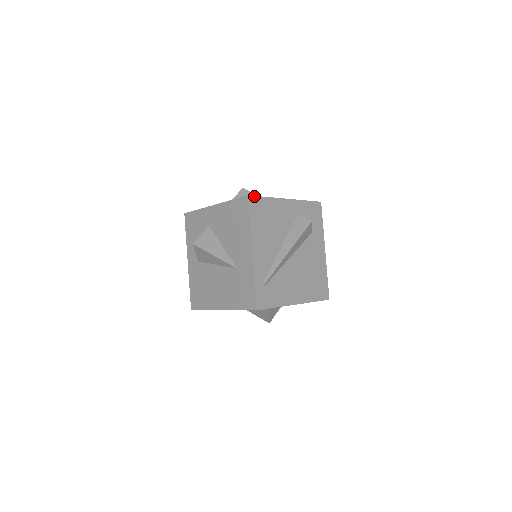
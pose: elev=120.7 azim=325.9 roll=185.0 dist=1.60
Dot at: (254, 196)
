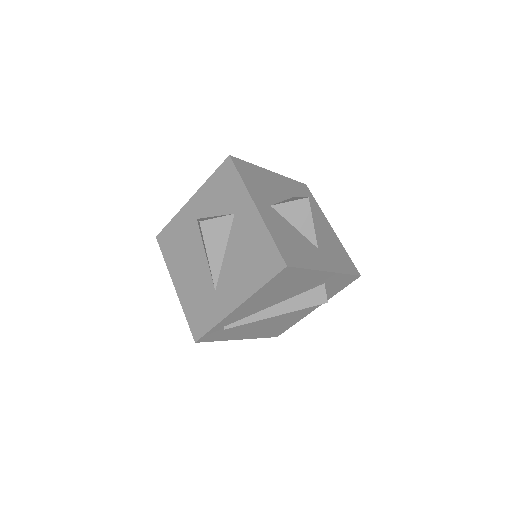
Dot at: (294, 267)
